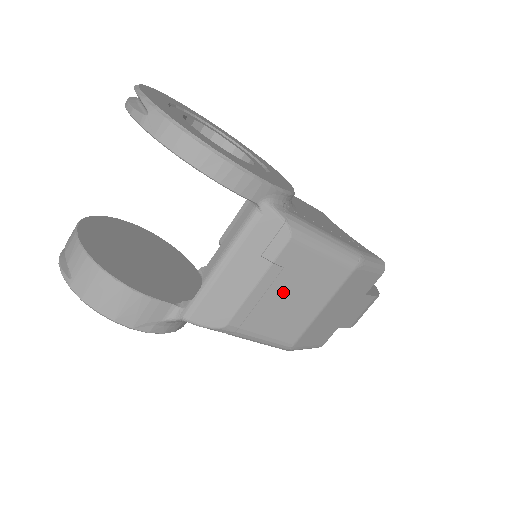
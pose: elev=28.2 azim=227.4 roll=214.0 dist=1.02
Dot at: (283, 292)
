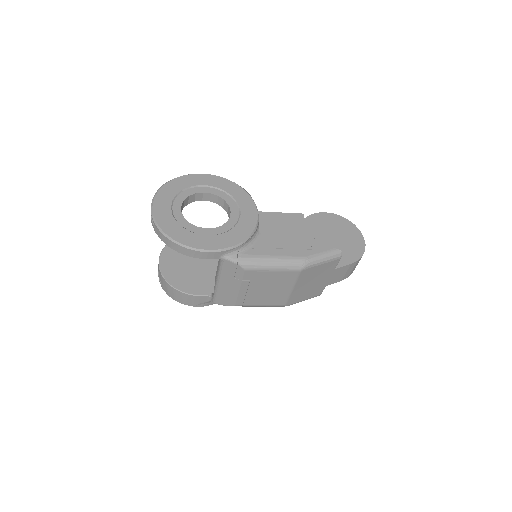
Dot at: (258, 288)
